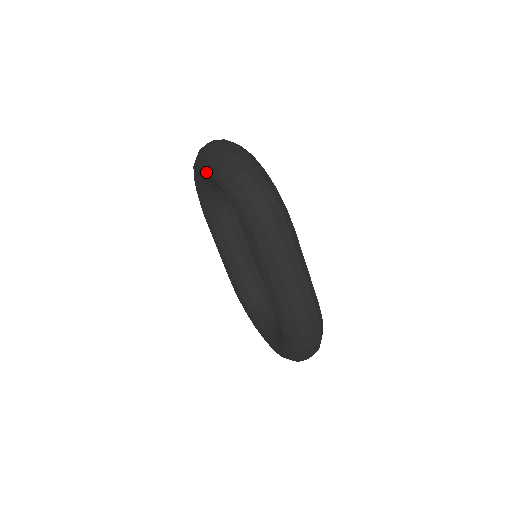
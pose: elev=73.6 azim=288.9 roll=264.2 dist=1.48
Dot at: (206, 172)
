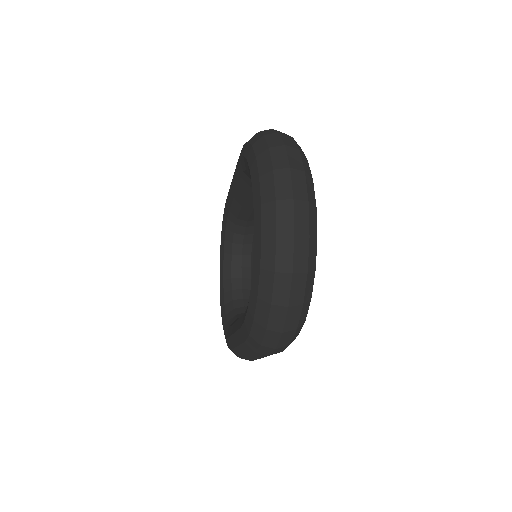
Dot at: (254, 229)
